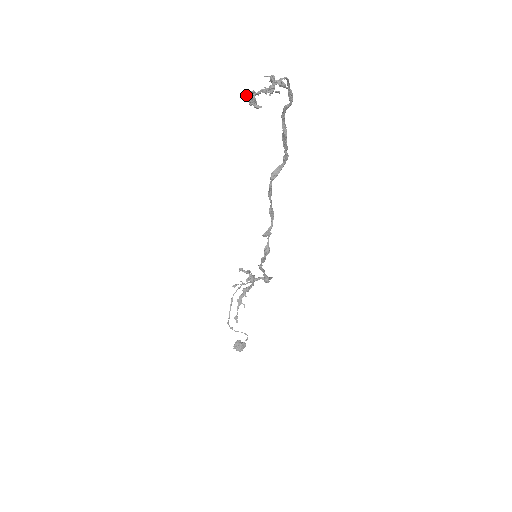
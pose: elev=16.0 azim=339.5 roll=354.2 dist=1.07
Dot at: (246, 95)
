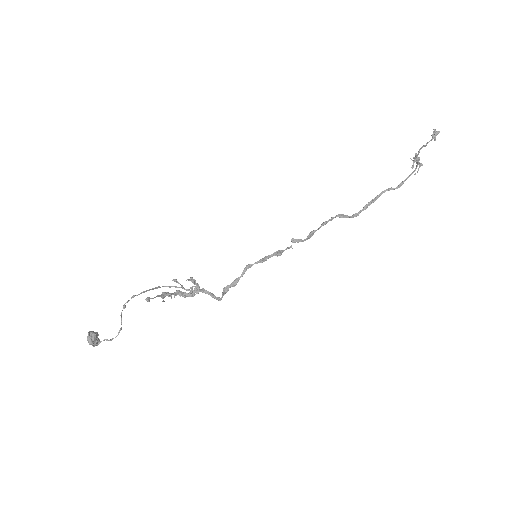
Dot at: (435, 130)
